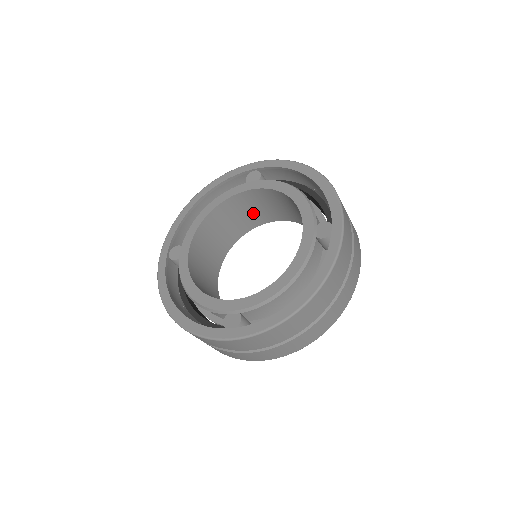
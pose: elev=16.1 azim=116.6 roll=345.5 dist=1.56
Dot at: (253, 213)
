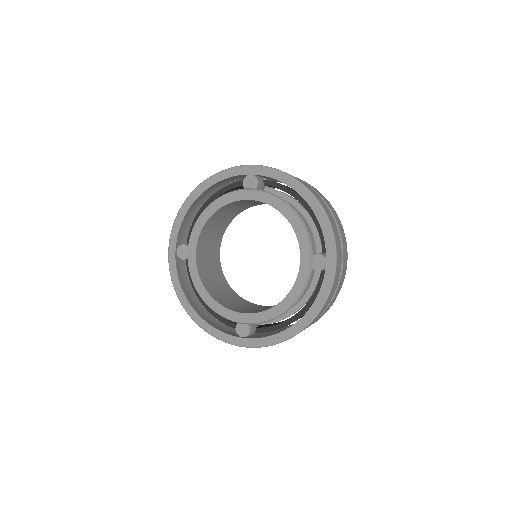
Dot at: (249, 203)
